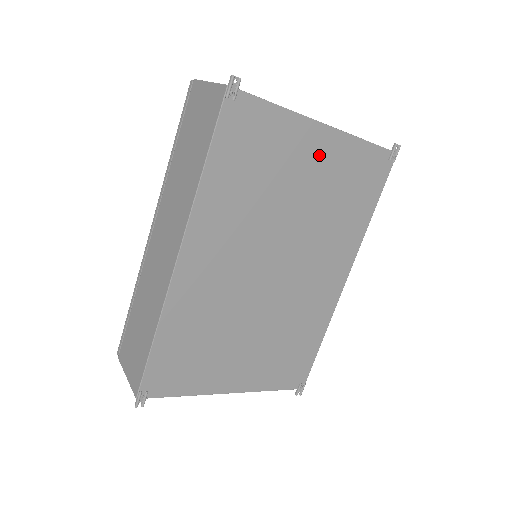
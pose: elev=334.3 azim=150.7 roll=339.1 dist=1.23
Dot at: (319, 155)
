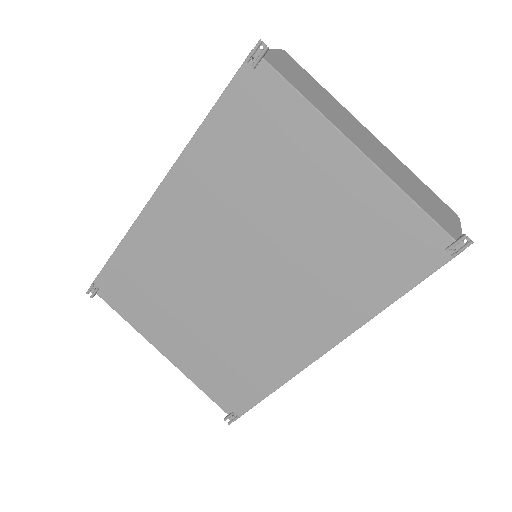
Dot at: (339, 182)
